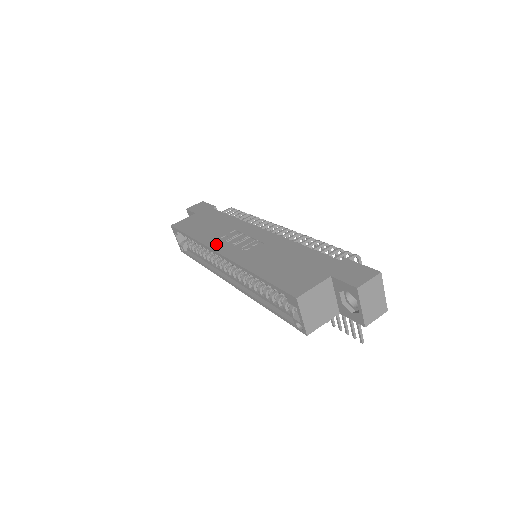
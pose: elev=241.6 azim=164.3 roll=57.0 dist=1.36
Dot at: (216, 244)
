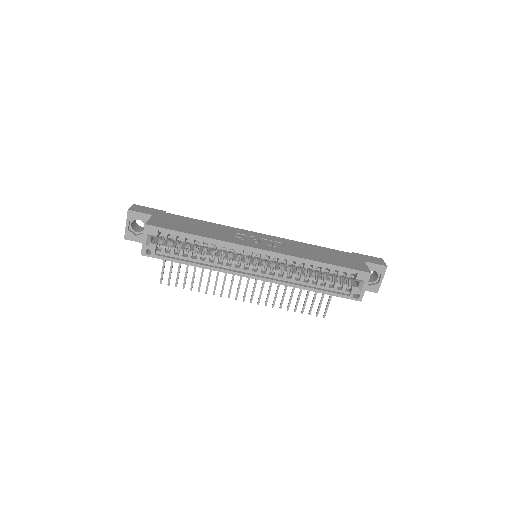
Dot at: (243, 242)
